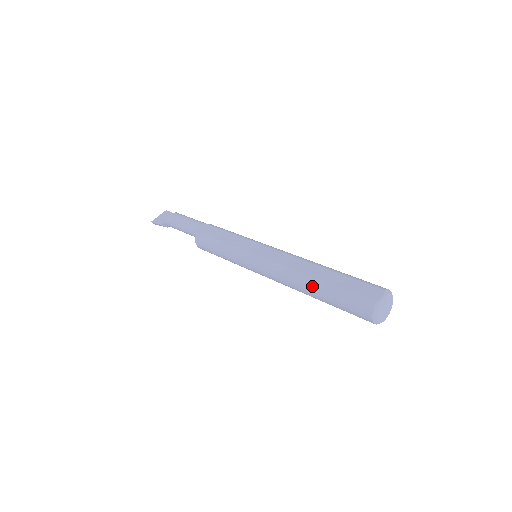
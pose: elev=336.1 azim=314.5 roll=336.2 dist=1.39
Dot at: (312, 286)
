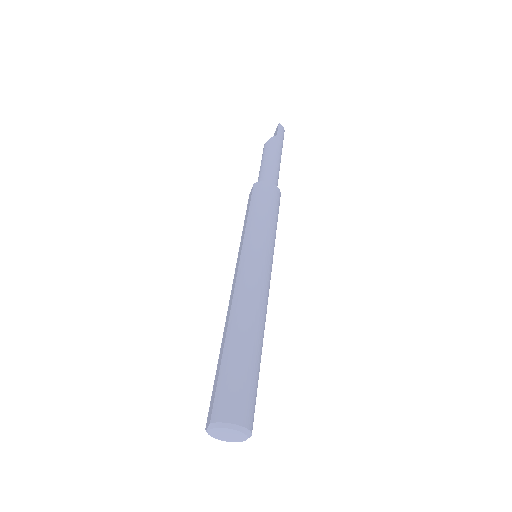
Dot at: occluded
